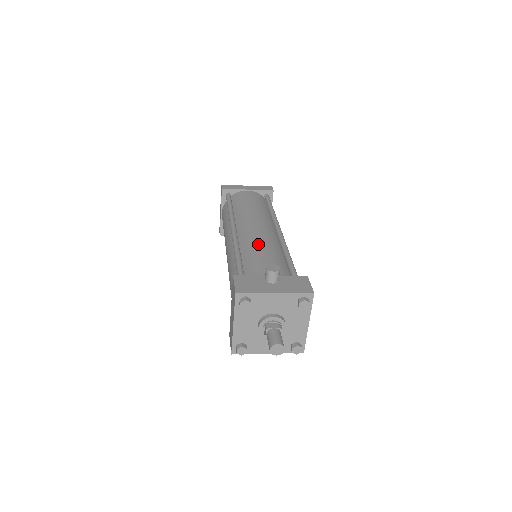
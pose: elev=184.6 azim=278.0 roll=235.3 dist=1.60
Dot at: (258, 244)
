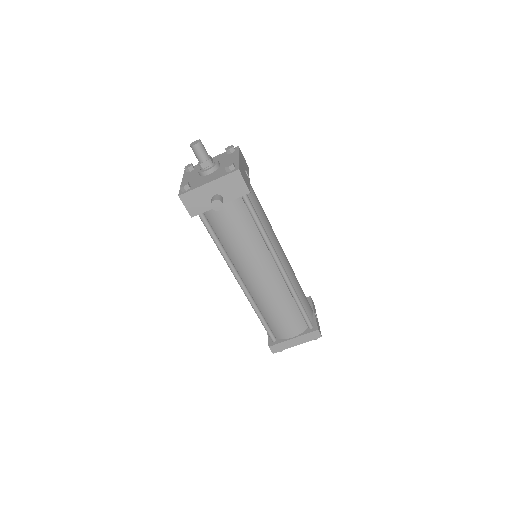
Dot at: occluded
